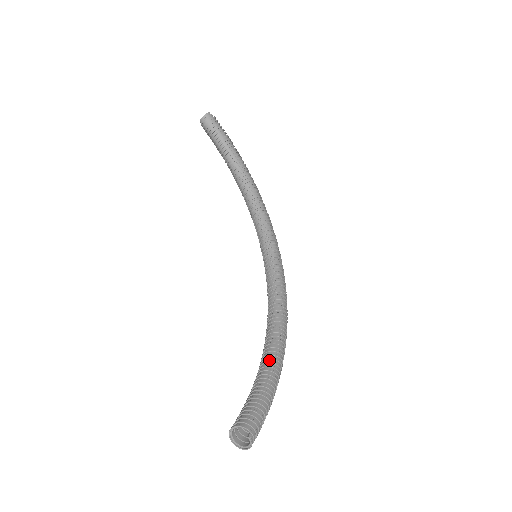
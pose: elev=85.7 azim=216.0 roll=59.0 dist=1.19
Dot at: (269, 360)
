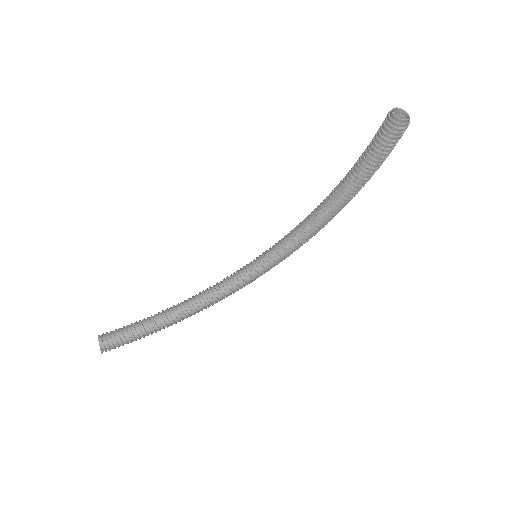
Dot at: (170, 319)
